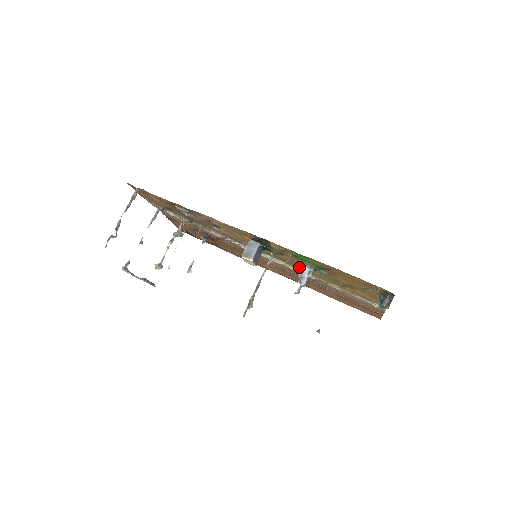
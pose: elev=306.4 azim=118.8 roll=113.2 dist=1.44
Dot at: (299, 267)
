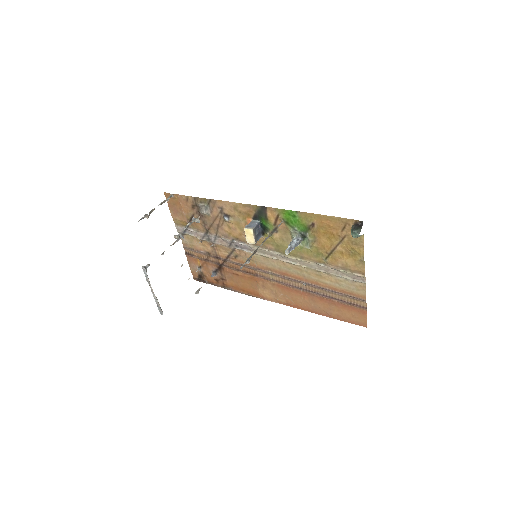
Dot at: (291, 251)
